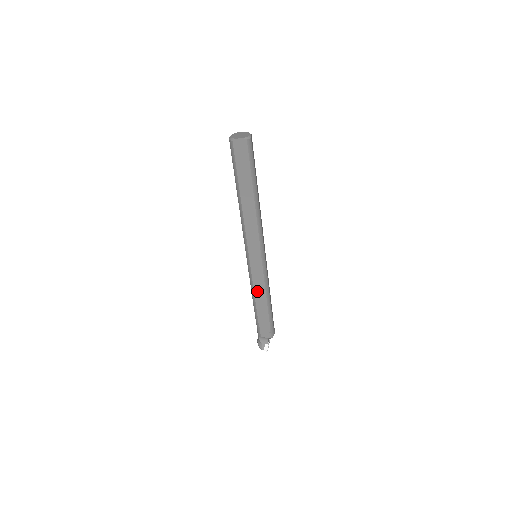
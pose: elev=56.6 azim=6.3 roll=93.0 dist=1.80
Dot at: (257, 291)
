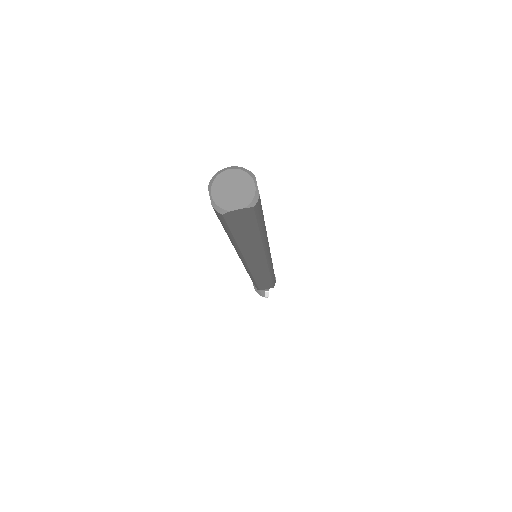
Dot at: (258, 278)
